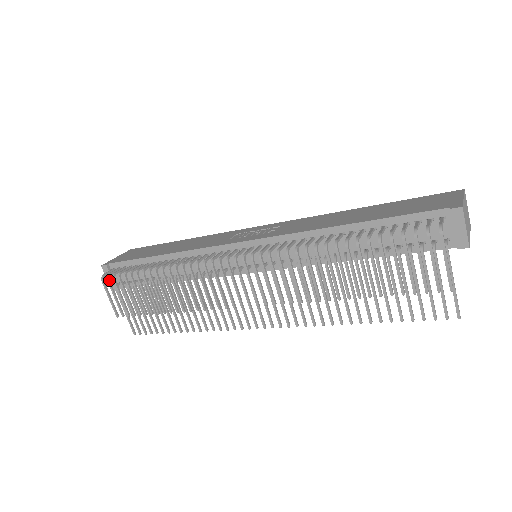
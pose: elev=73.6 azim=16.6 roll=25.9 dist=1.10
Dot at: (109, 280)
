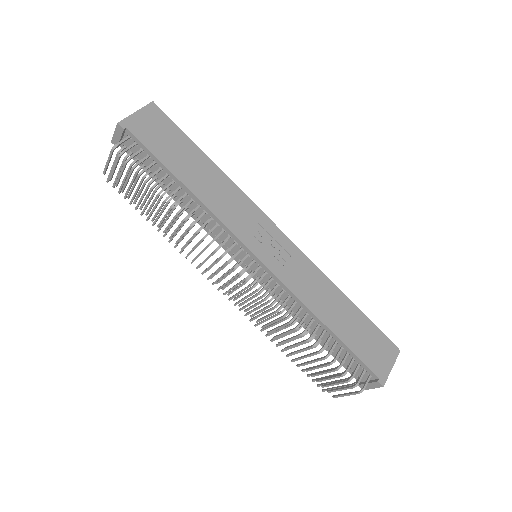
Dot at: (120, 157)
